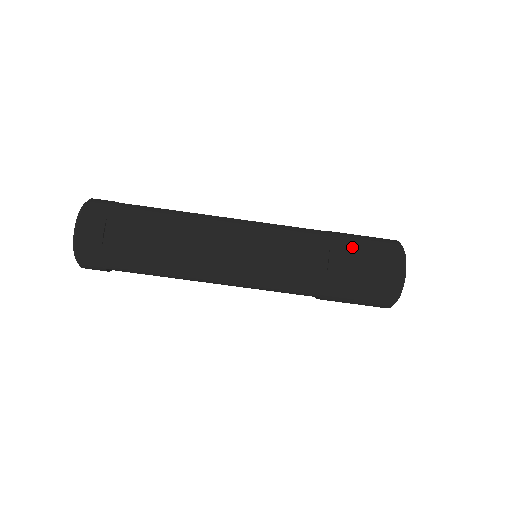
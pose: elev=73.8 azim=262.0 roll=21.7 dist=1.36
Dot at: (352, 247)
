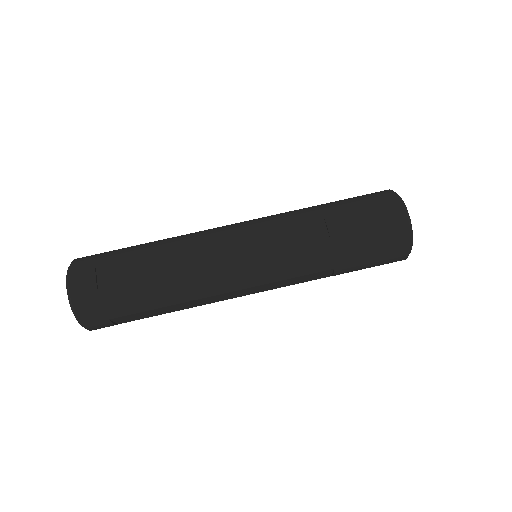
Dot at: (344, 207)
